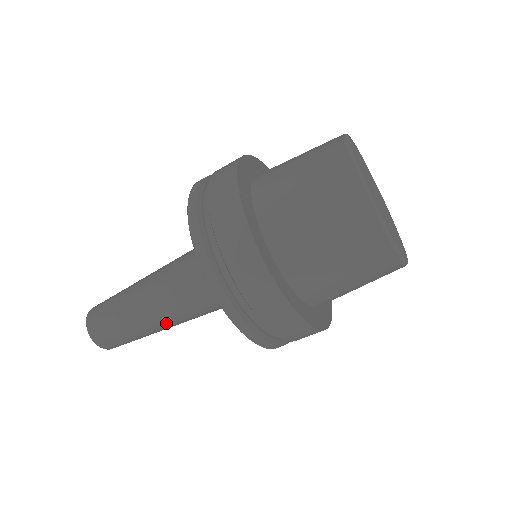
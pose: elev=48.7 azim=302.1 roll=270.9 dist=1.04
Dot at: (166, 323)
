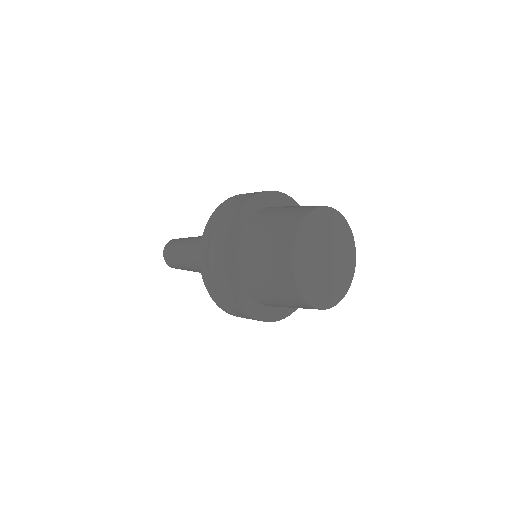
Dot at: occluded
